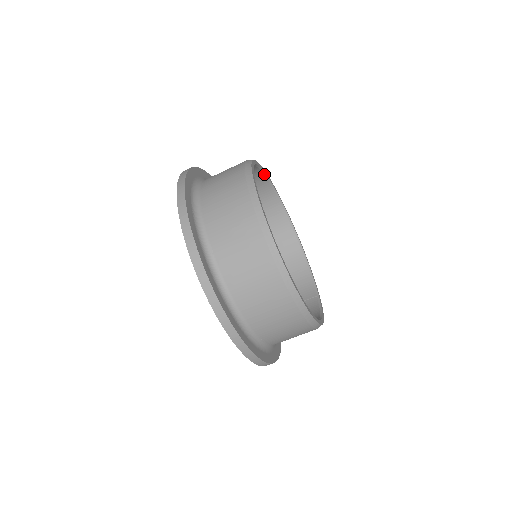
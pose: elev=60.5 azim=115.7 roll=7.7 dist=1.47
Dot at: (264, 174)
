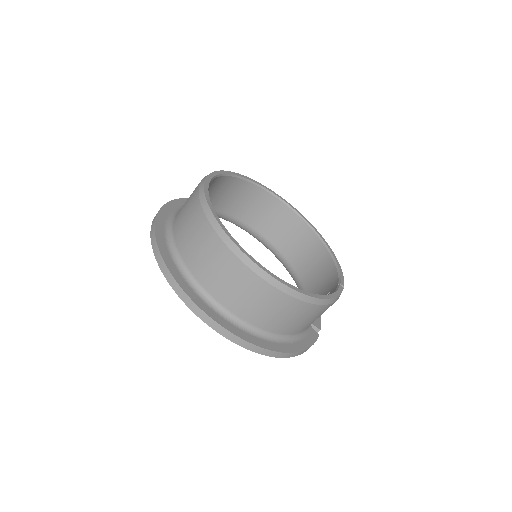
Dot at: (260, 187)
